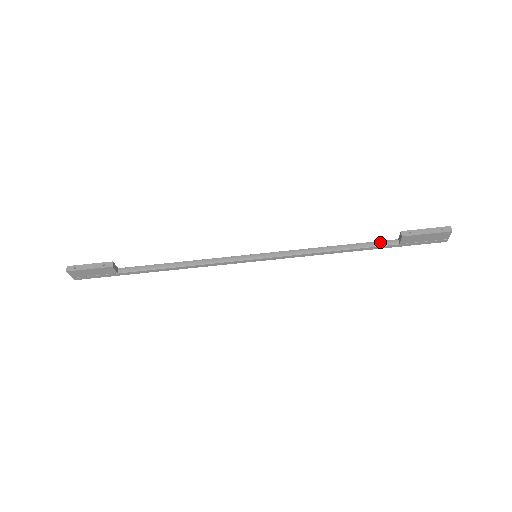
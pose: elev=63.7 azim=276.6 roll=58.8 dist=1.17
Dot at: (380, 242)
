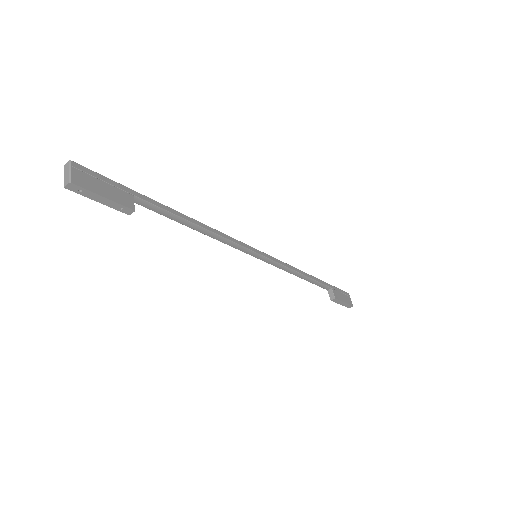
Dot at: (323, 286)
